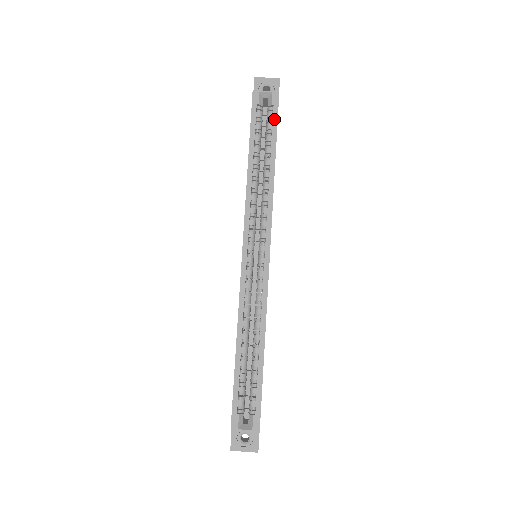
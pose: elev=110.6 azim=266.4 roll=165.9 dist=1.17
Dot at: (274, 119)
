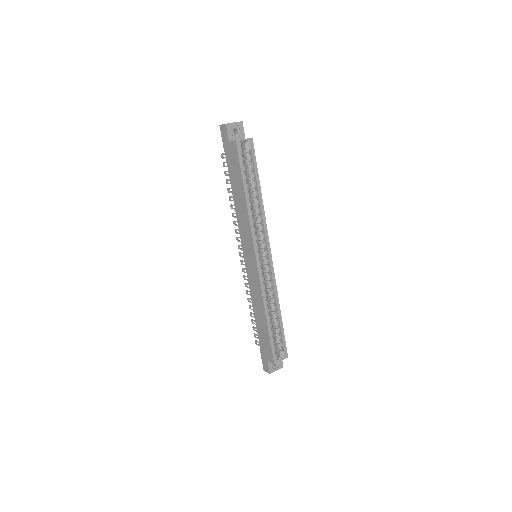
Dot at: (254, 160)
